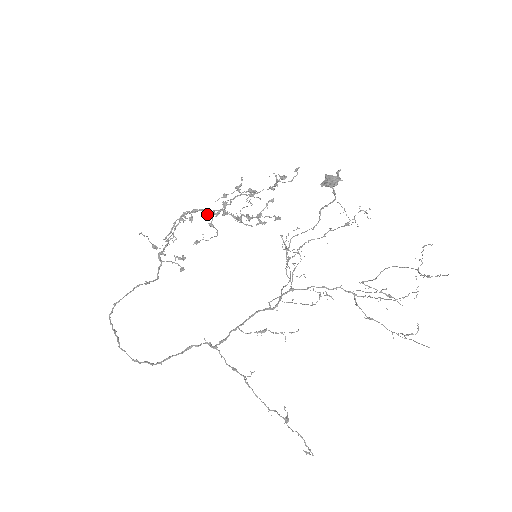
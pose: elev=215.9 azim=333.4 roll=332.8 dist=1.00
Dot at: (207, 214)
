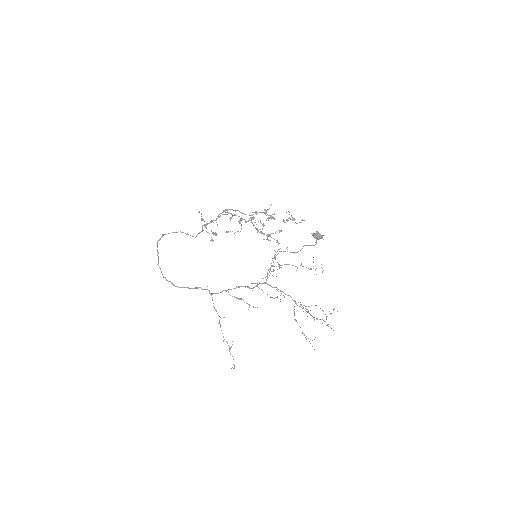
Dot at: (241, 220)
